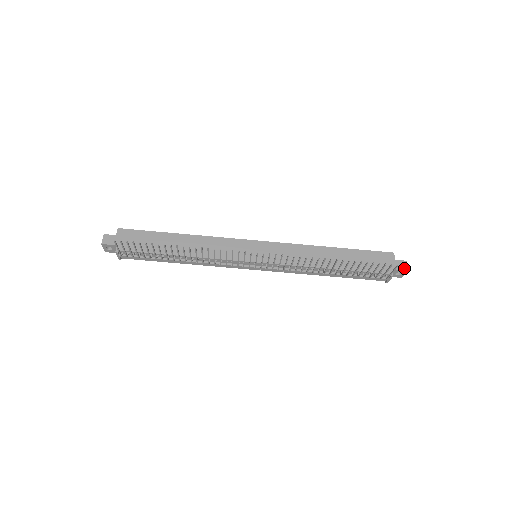
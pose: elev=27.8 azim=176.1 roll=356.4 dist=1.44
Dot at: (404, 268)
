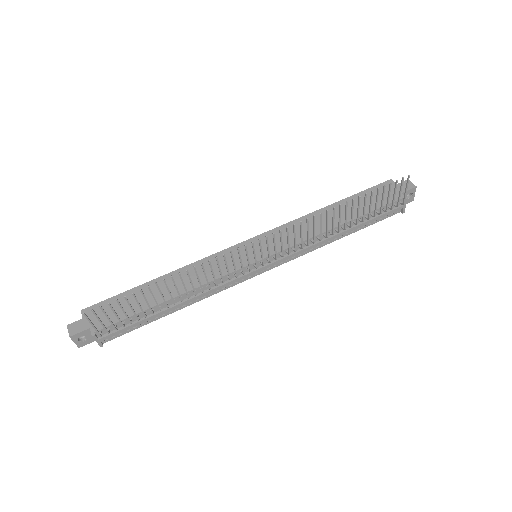
Dot at: (411, 186)
